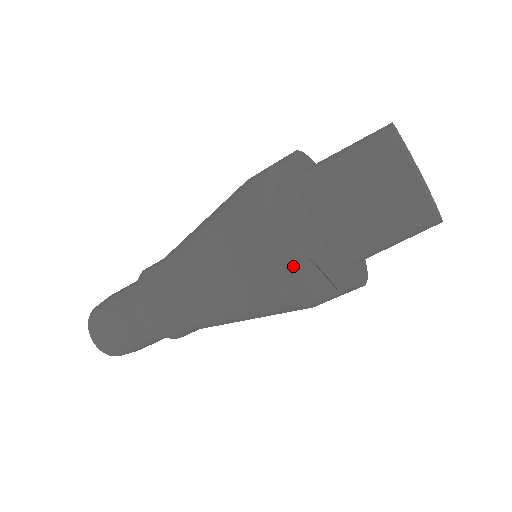
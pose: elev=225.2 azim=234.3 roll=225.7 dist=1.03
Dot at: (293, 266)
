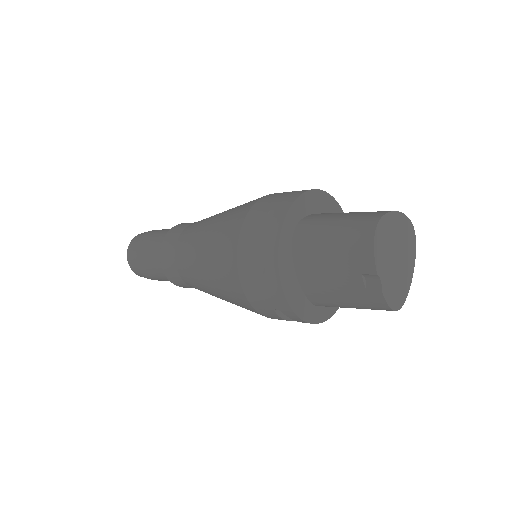
Dot at: (272, 313)
